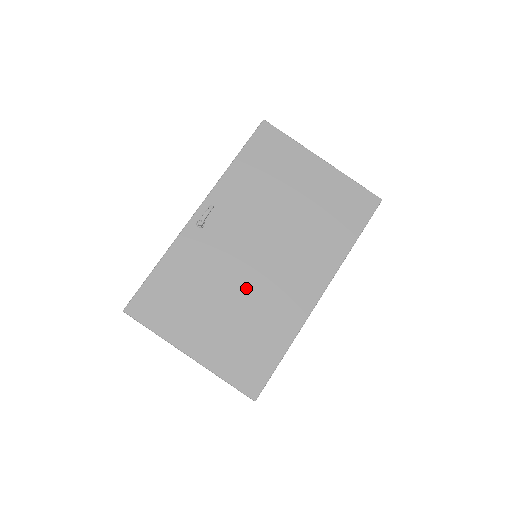
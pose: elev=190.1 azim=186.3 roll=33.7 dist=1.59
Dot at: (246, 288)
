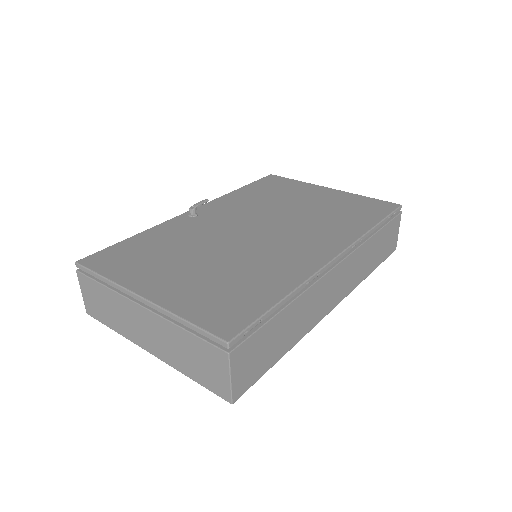
Dot at: (235, 250)
